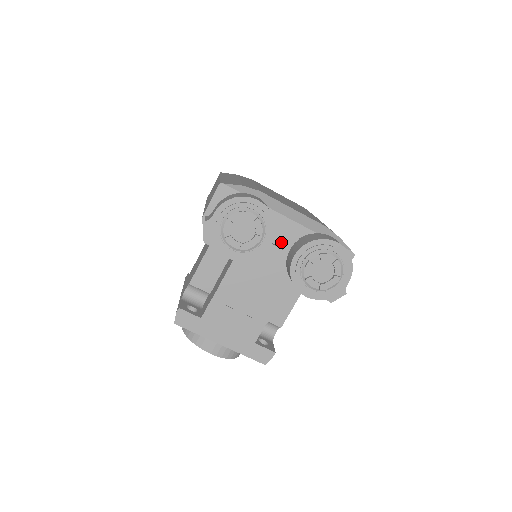
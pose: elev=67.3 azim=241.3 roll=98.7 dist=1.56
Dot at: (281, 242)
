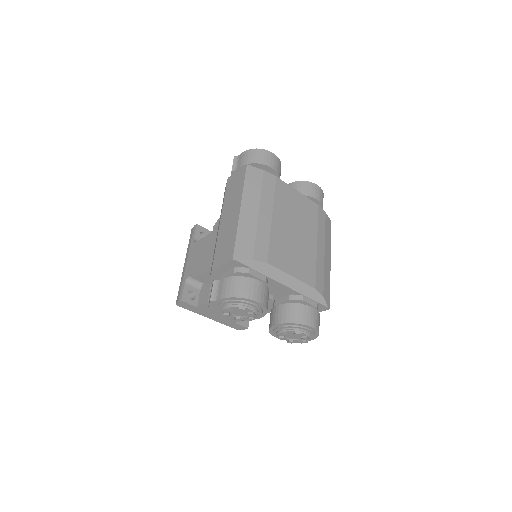
Dot at: (273, 293)
